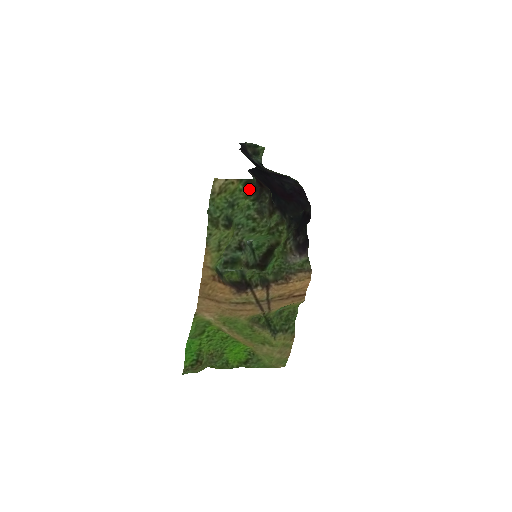
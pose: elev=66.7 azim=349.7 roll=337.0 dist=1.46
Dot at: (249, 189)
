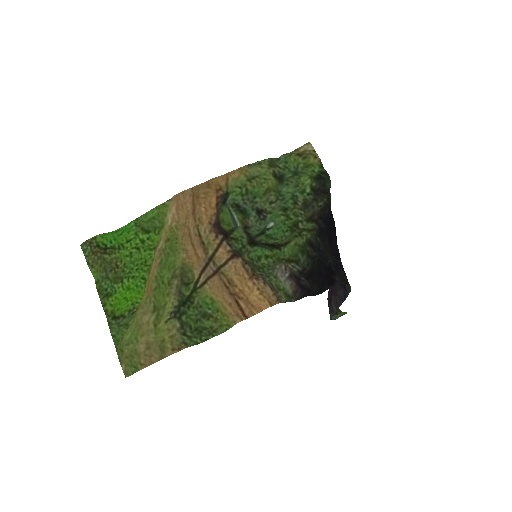
Dot at: (320, 177)
